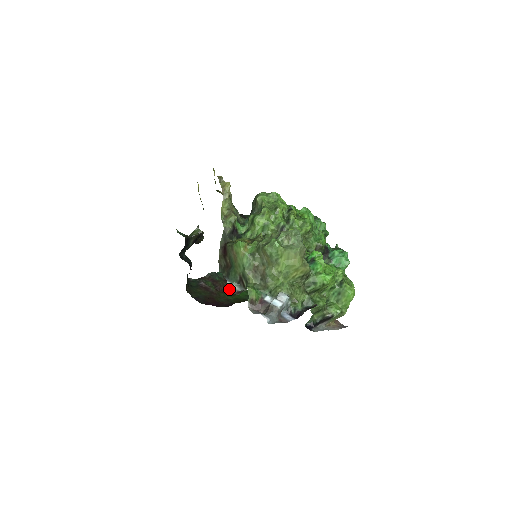
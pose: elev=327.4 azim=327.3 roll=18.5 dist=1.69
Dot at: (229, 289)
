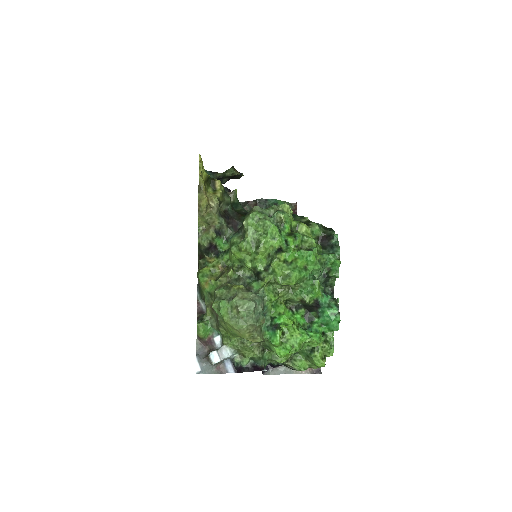
Dot at: occluded
